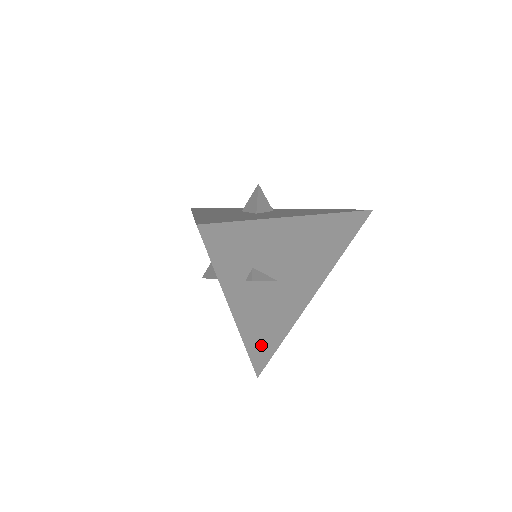
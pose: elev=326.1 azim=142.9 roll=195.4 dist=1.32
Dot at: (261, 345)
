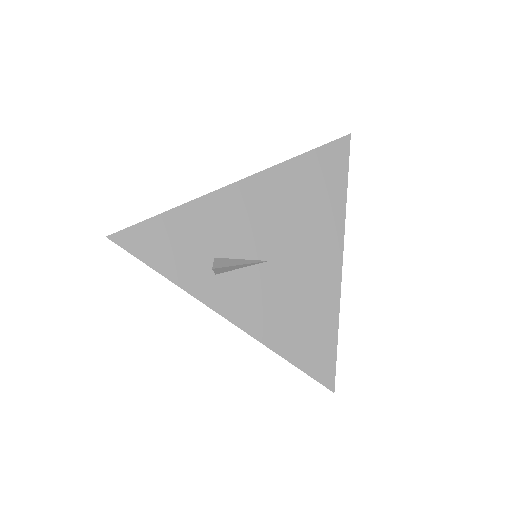
Dot at: (304, 347)
